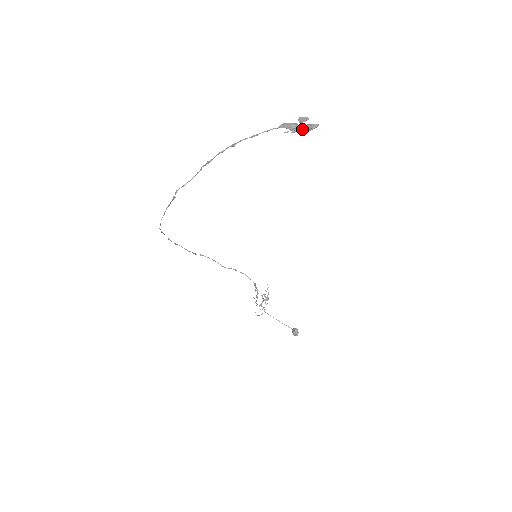
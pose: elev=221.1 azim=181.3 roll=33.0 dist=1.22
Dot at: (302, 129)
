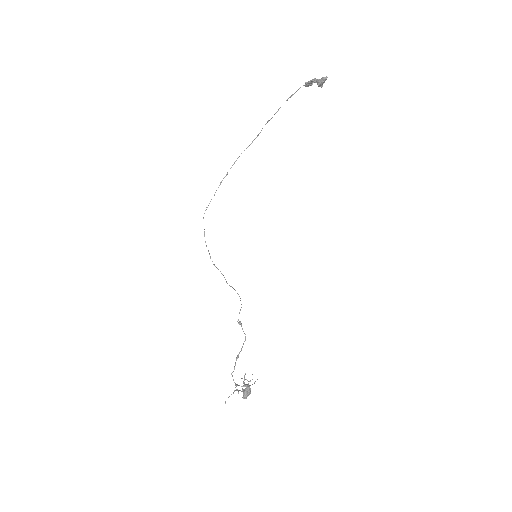
Dot at: (317, 81)
